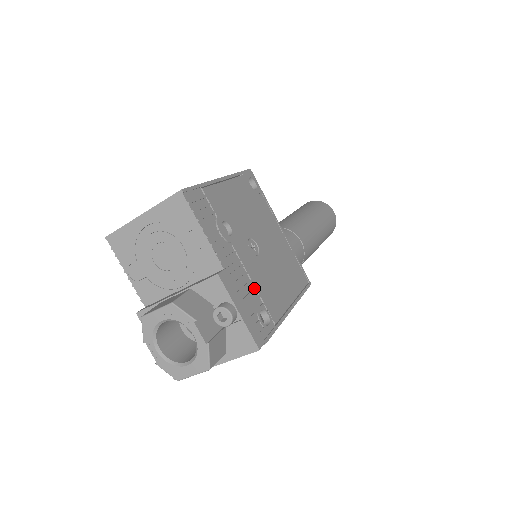
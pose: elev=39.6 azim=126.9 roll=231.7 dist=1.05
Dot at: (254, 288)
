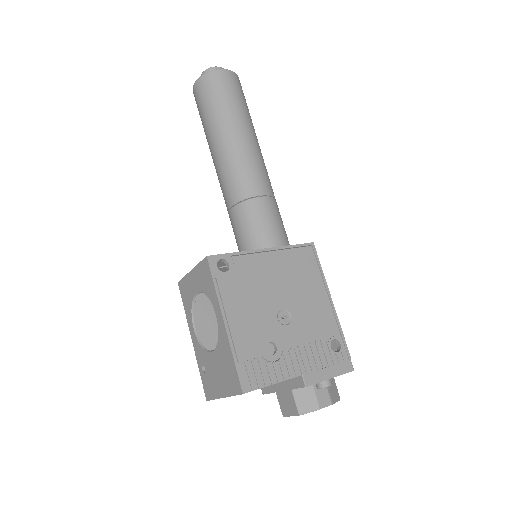
Dot at: (315, 344)
